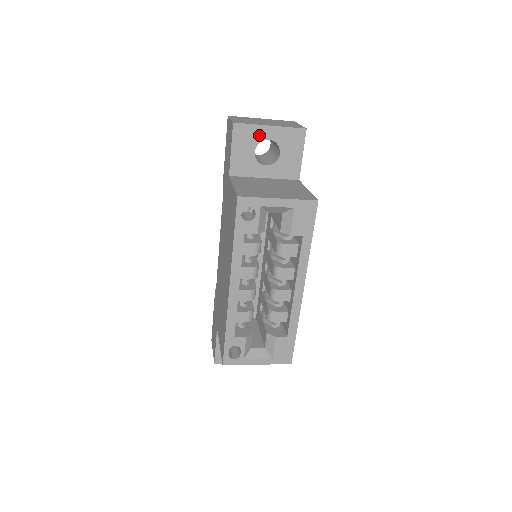
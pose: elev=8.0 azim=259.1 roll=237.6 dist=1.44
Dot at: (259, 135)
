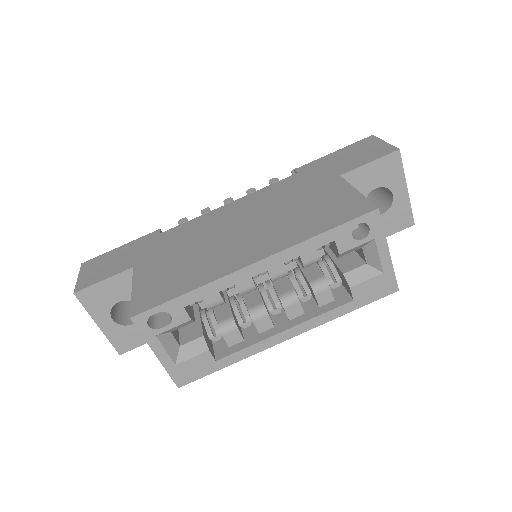
Dot at: (395, 183)
